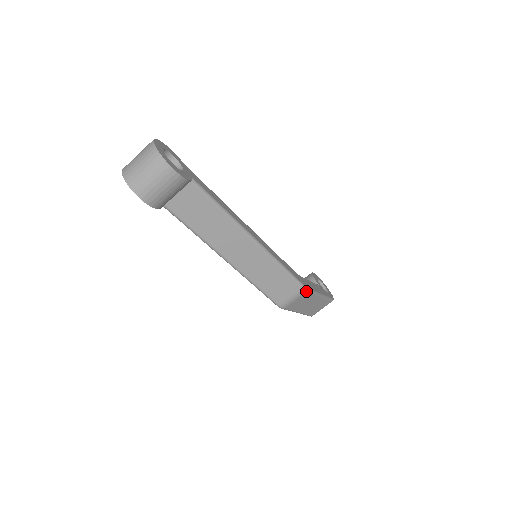
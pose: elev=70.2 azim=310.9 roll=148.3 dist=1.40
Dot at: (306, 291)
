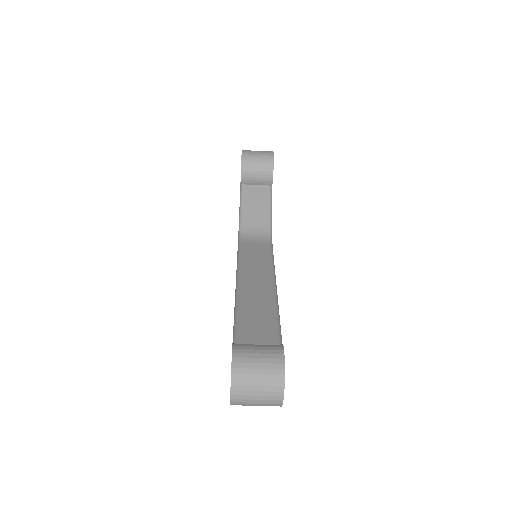
Dot at: occluded
